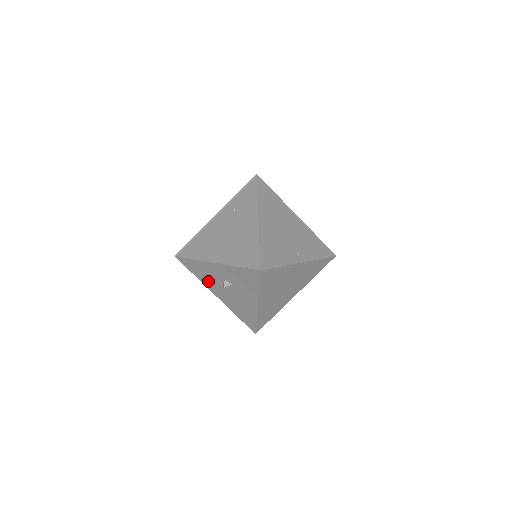
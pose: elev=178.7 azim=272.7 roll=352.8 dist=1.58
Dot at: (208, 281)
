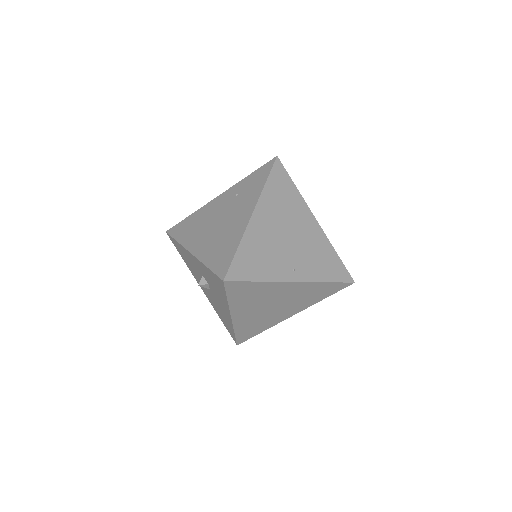
Dot at: (193, 270)
